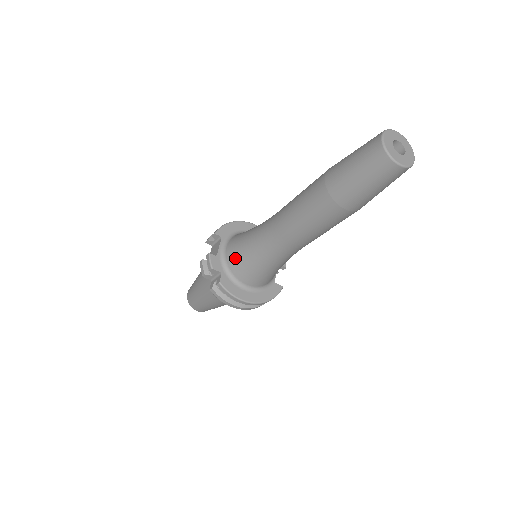
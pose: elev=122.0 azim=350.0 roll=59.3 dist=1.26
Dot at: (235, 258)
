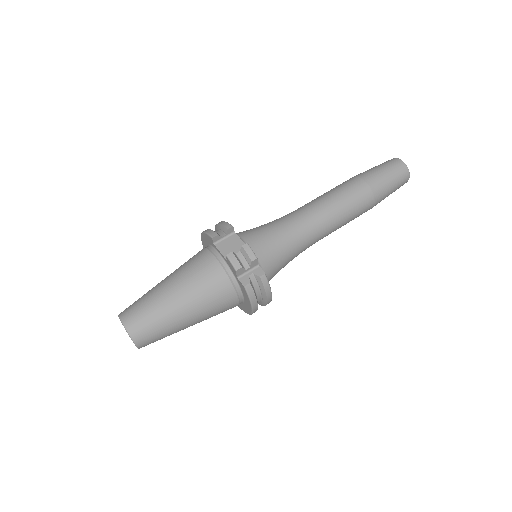
Dot at: (266, 250)
